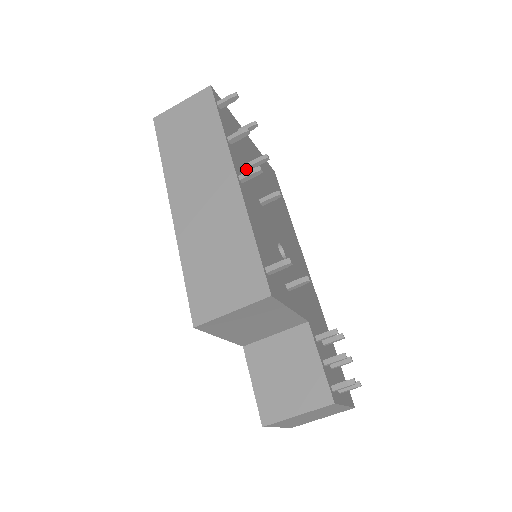
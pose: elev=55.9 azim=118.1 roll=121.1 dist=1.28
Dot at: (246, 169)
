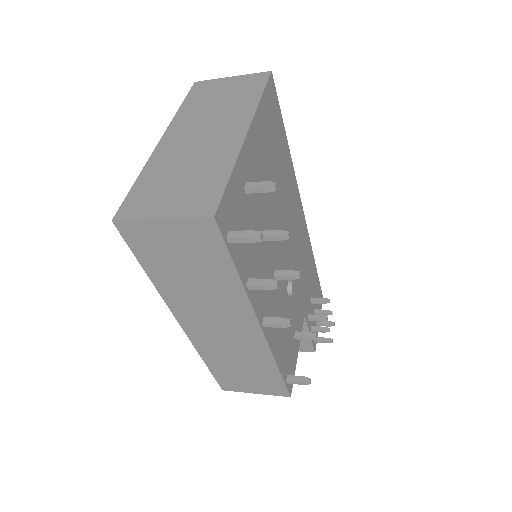
Dot at: (262, 264)
